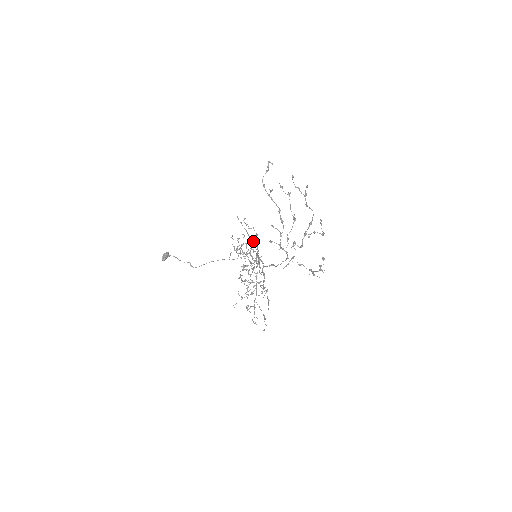
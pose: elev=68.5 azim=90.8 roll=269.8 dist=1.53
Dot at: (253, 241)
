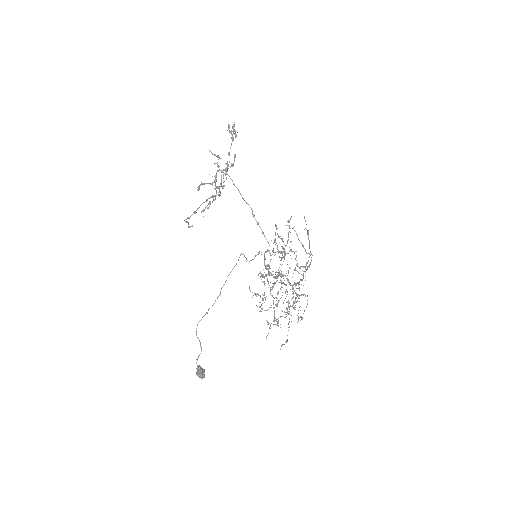
Dot at: (276, 298)
